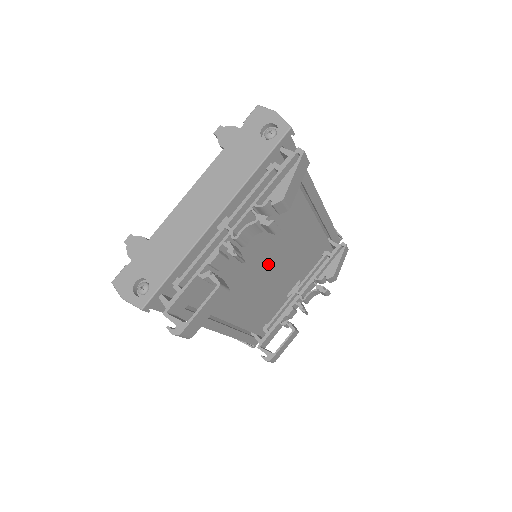
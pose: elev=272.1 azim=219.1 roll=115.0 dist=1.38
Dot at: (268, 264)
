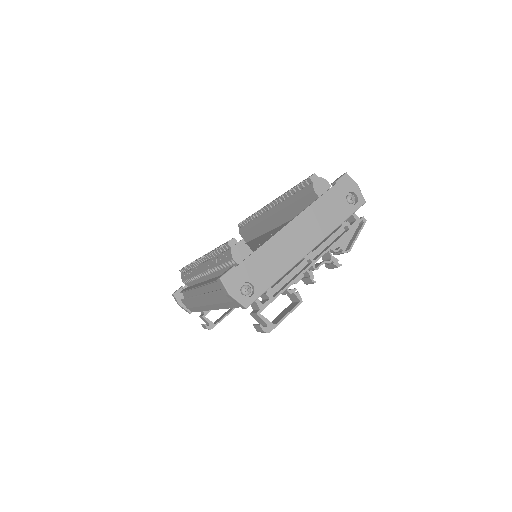
Dot at: occluded
